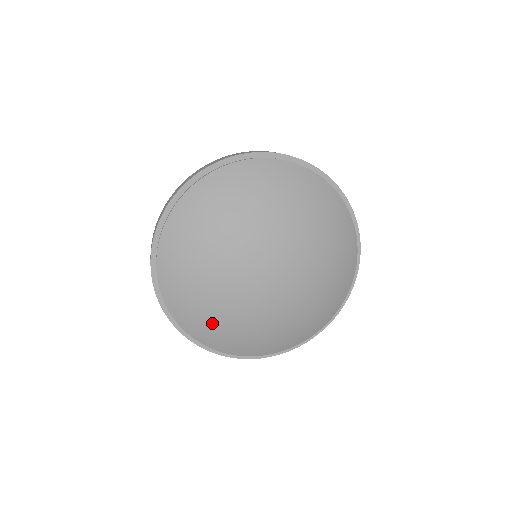
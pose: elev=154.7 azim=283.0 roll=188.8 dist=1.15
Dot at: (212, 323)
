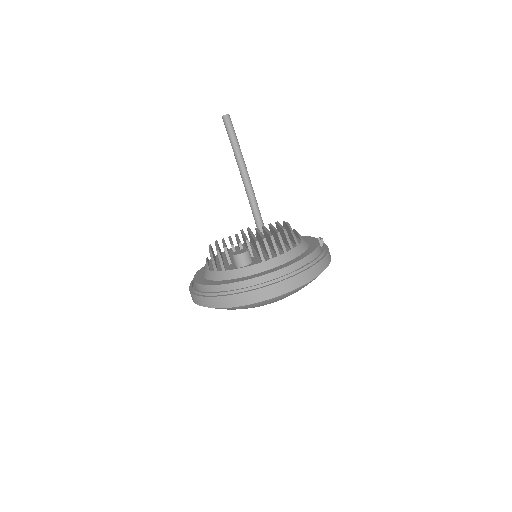
Dot at: occluded
